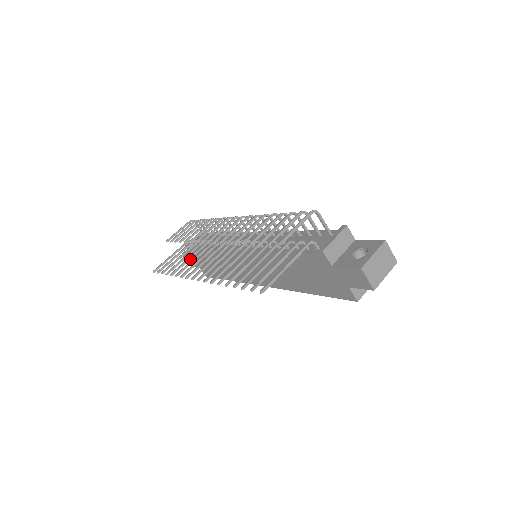
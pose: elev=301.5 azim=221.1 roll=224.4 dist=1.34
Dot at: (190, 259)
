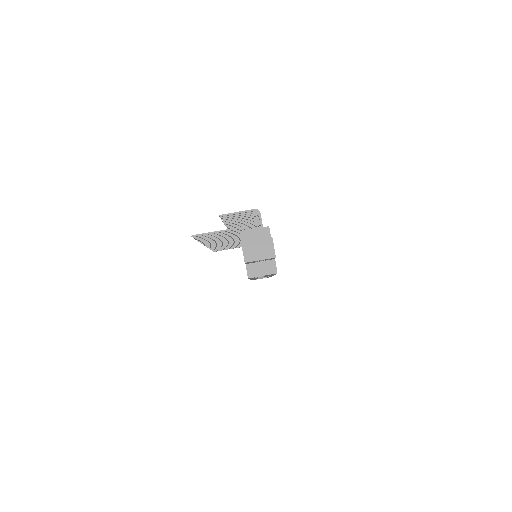
Dot at: occluded
